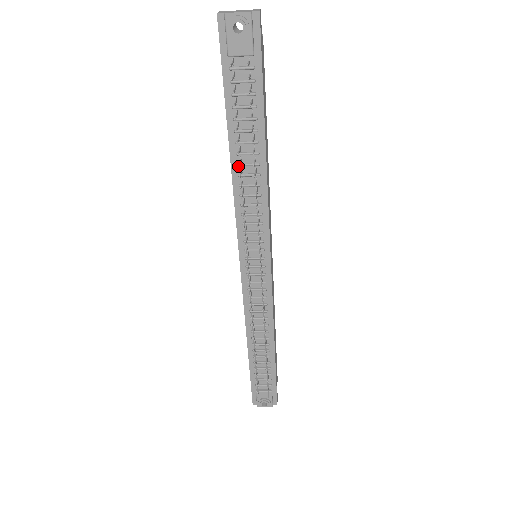
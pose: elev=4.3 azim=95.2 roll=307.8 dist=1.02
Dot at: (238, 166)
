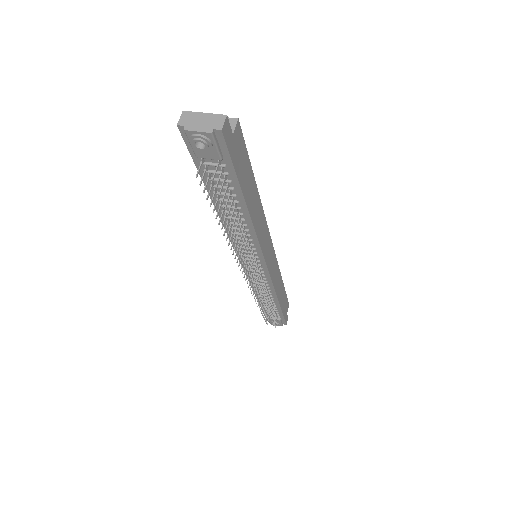
Dot at: occluded
